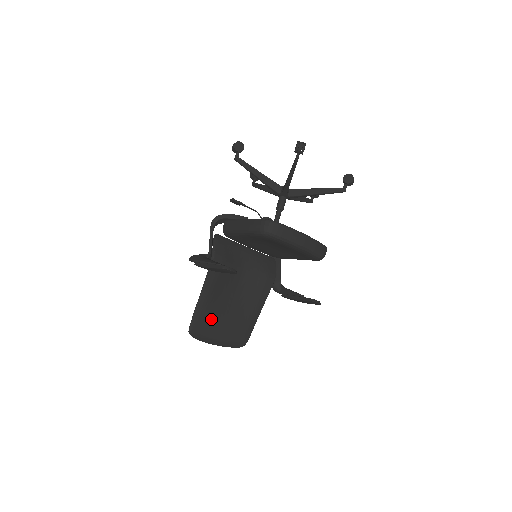
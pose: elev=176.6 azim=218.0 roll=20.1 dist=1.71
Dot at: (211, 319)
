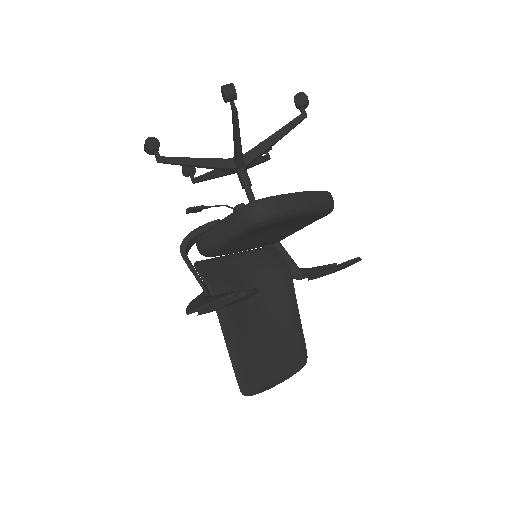
Dot at: (256, 361)
